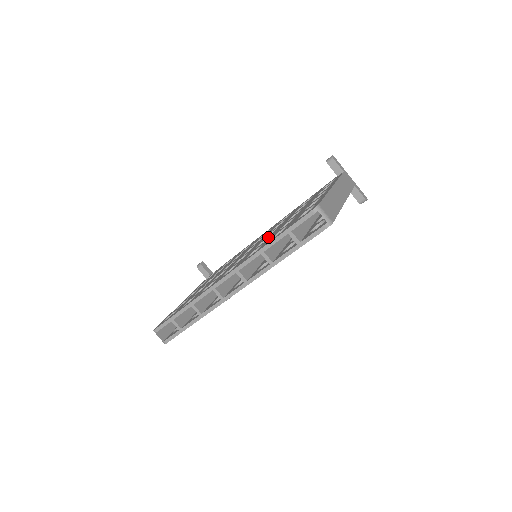
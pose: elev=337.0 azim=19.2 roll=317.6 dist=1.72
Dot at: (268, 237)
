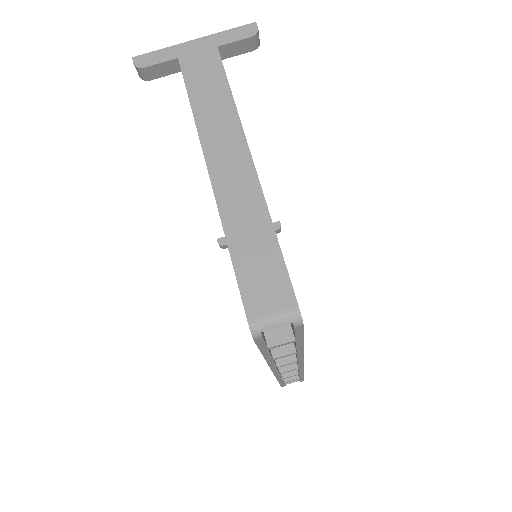
Dot at: occluded
